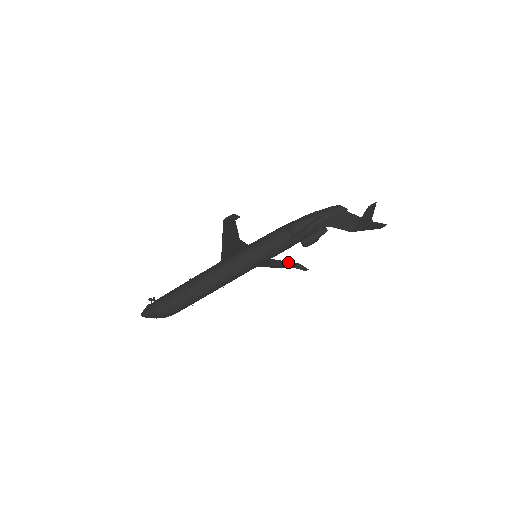
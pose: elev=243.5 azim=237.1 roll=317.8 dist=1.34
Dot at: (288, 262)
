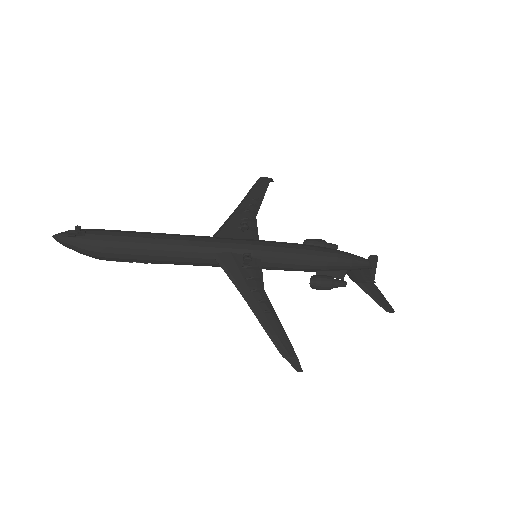
Dot at: (265, 190)
